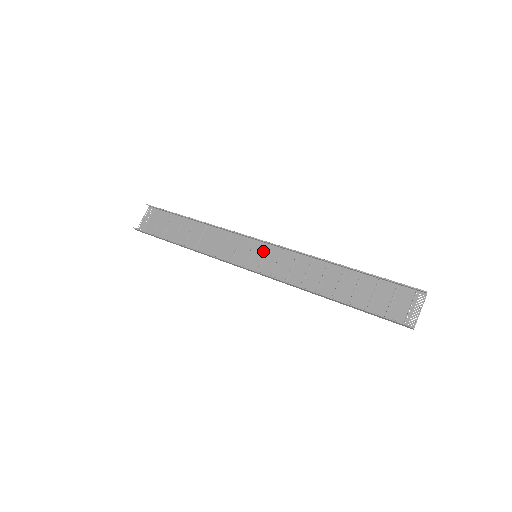
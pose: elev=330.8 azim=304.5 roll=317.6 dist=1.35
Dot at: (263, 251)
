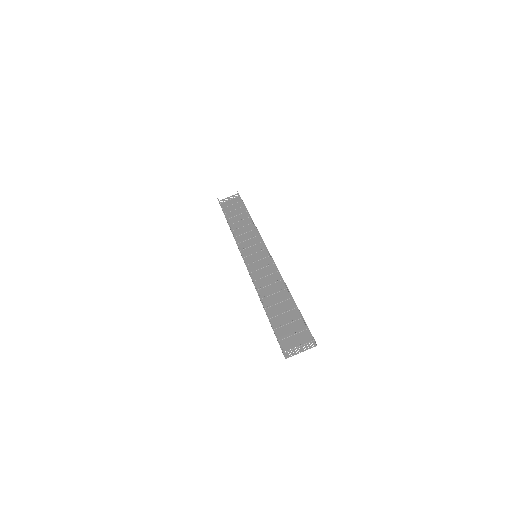
Dot at: (263, 256)
